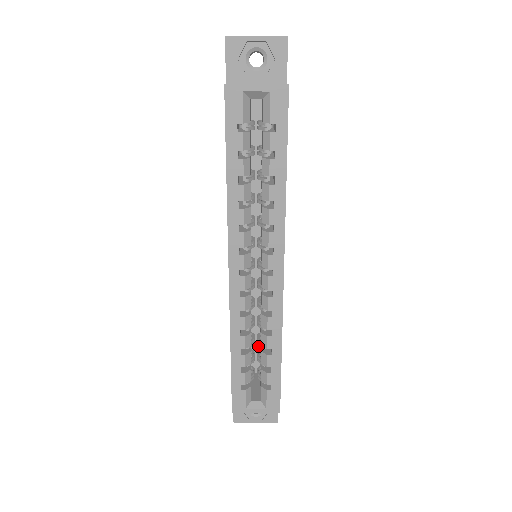
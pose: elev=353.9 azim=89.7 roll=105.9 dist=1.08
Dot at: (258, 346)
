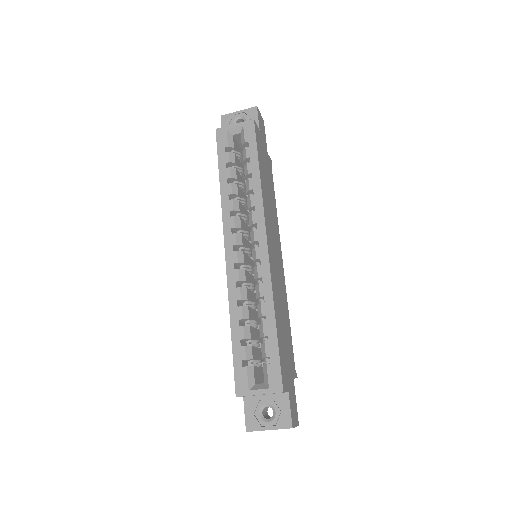
Dot at: occluded
